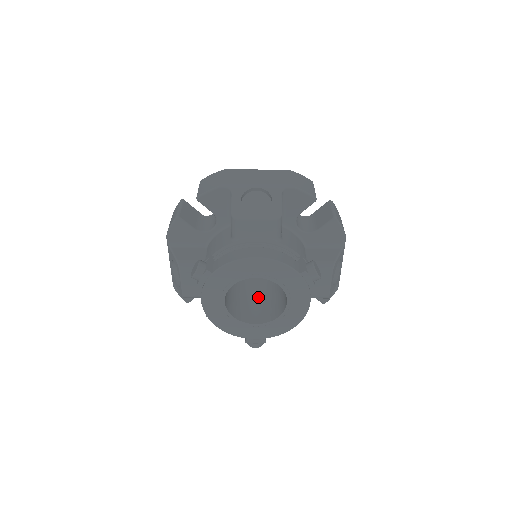
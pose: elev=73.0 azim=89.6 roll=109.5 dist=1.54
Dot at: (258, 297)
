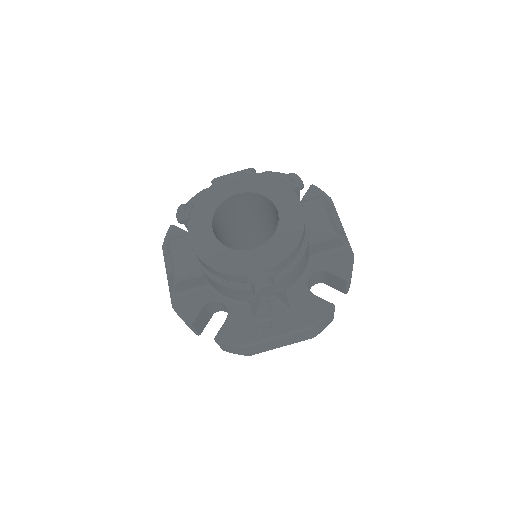
Dot at: occluded
